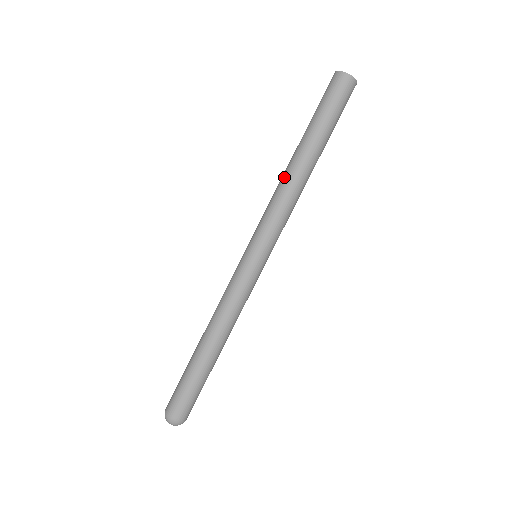
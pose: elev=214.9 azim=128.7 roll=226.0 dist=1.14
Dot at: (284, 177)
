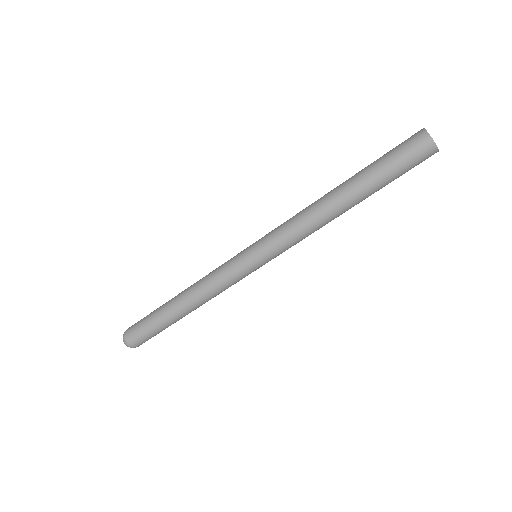
Dot at: (319, 210)
